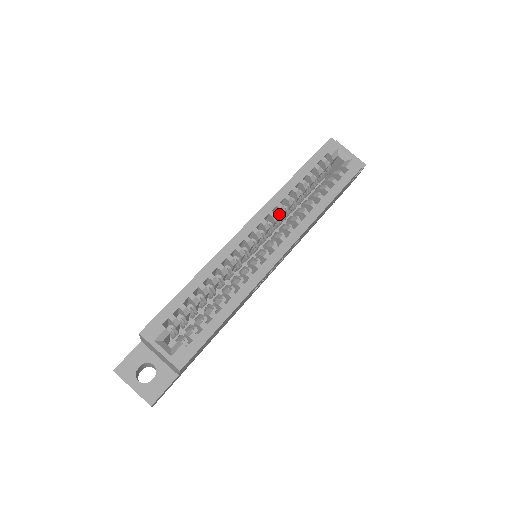
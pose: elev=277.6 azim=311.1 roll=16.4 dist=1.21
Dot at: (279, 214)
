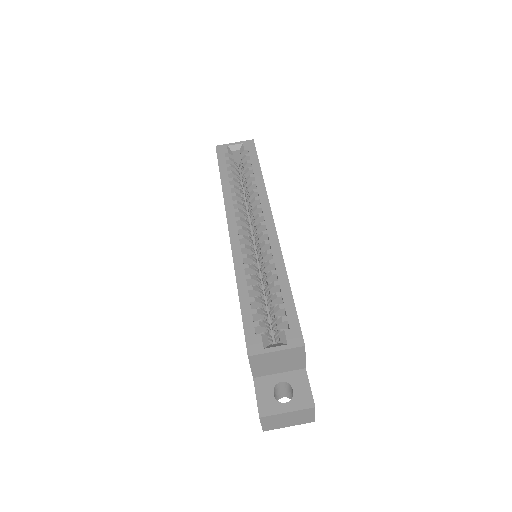
Dot at: occluded
